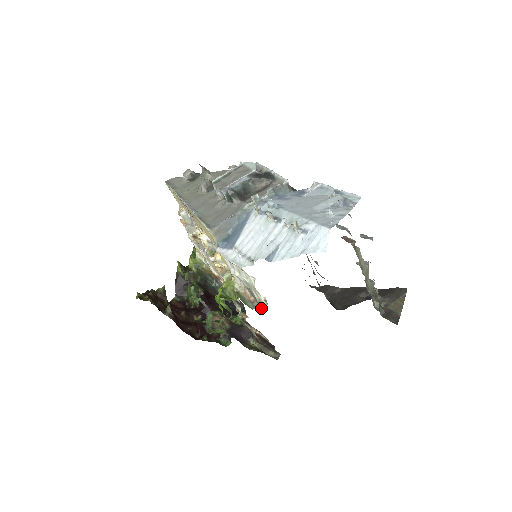
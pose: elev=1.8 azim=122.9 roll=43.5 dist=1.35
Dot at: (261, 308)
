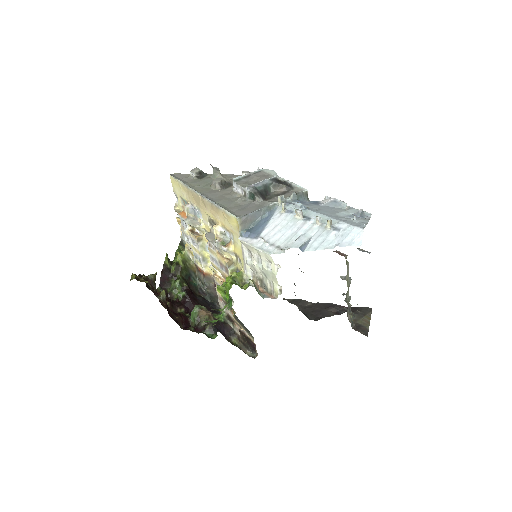
Dot at: (272, 298)
